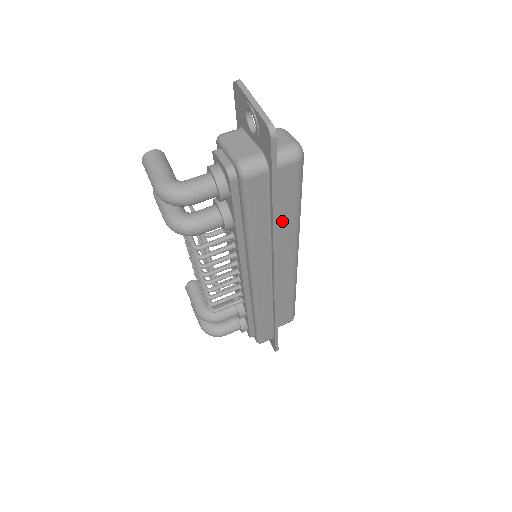
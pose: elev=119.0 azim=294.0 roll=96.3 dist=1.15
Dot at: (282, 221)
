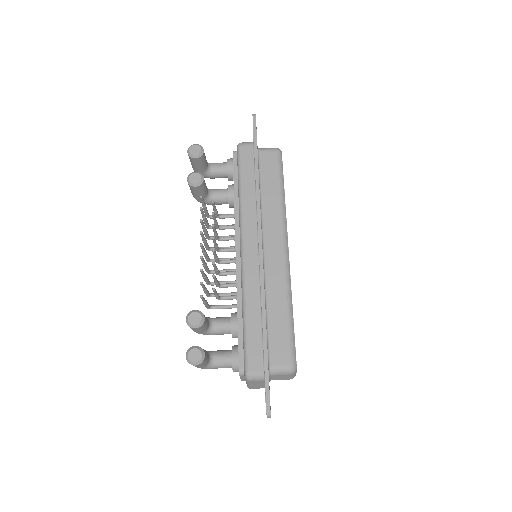
Dot at: occluded
